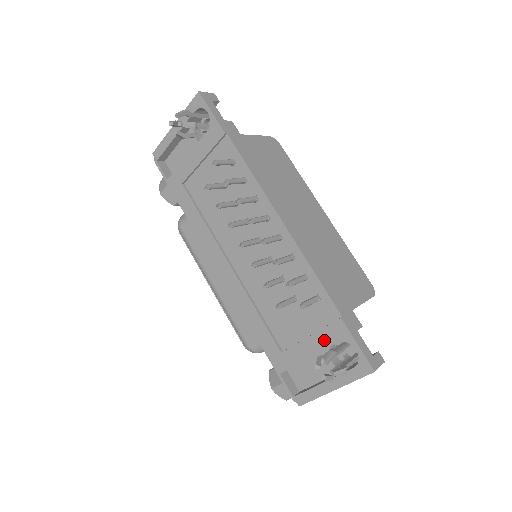
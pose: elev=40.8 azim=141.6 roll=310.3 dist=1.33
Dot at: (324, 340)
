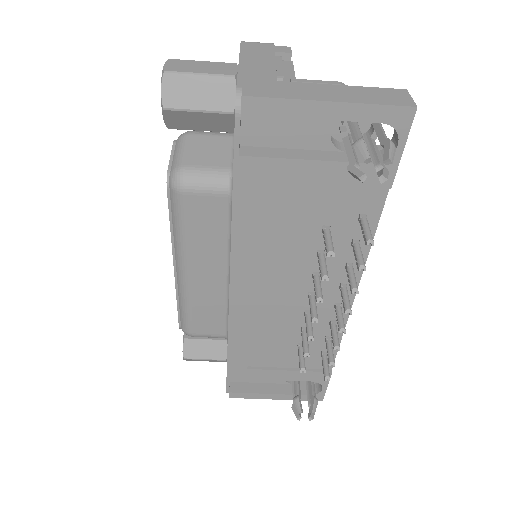
Dot at: (301, 377)
